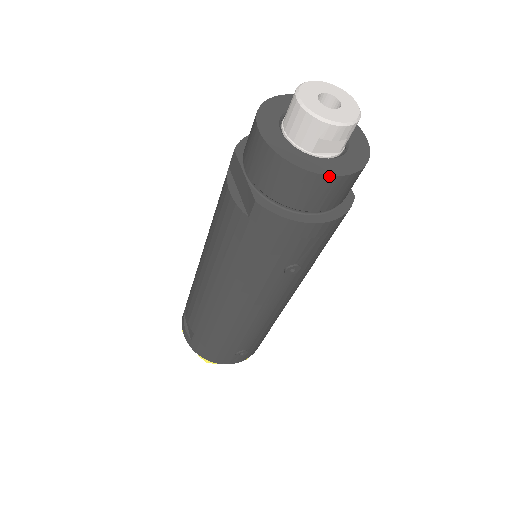
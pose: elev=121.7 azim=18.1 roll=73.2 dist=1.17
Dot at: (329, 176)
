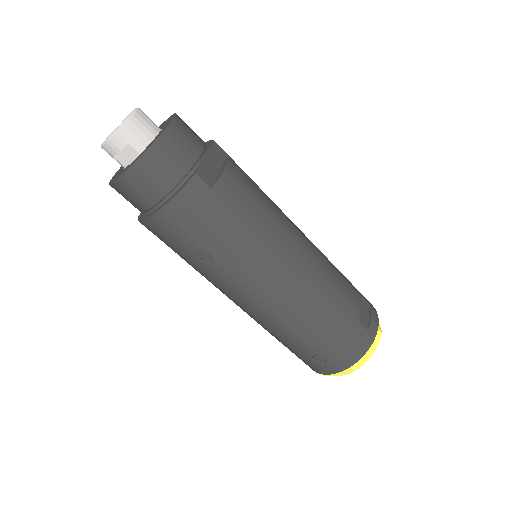
Dot at: (117, 180)
